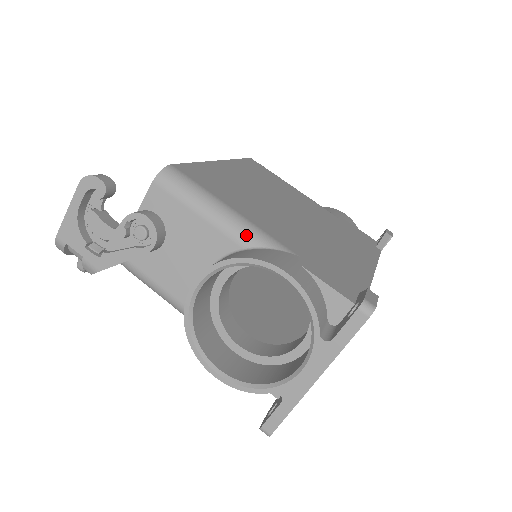
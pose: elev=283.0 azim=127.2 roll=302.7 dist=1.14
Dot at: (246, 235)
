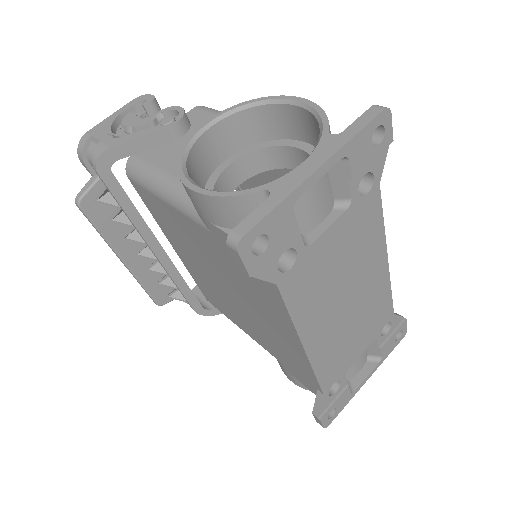
Dot at: occluded
